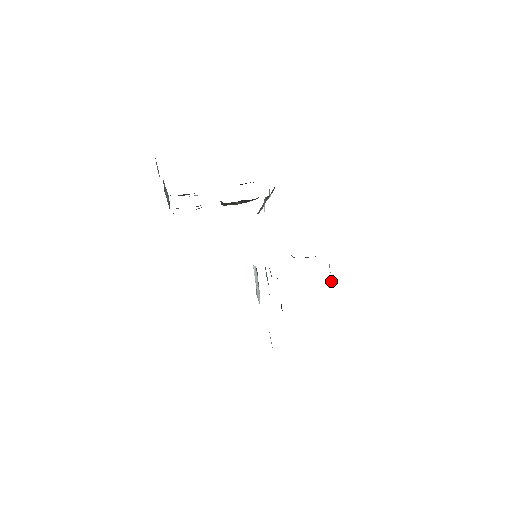
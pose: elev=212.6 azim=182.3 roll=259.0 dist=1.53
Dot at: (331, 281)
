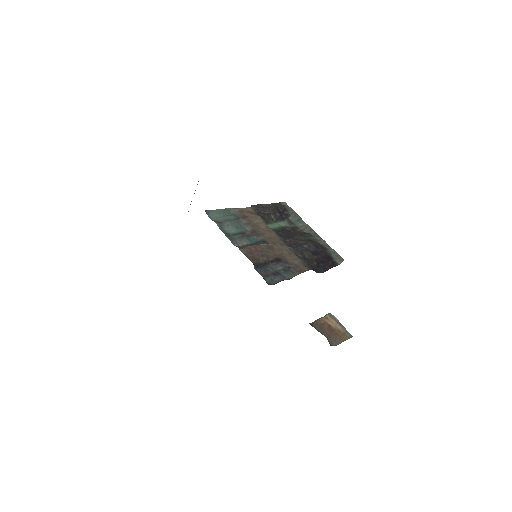
Dot at: occluded
